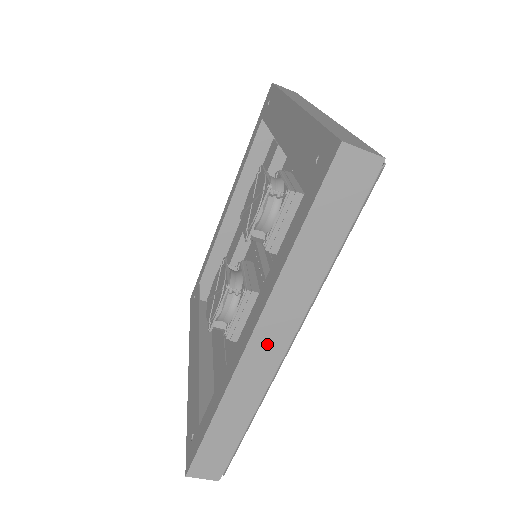
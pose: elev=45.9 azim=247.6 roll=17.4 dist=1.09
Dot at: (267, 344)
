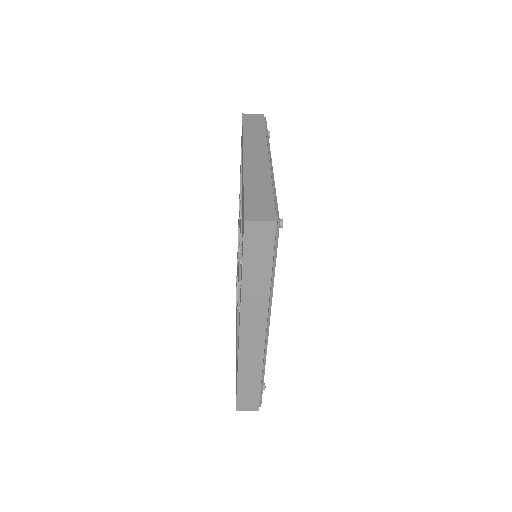
Dot at: (252, 333)
